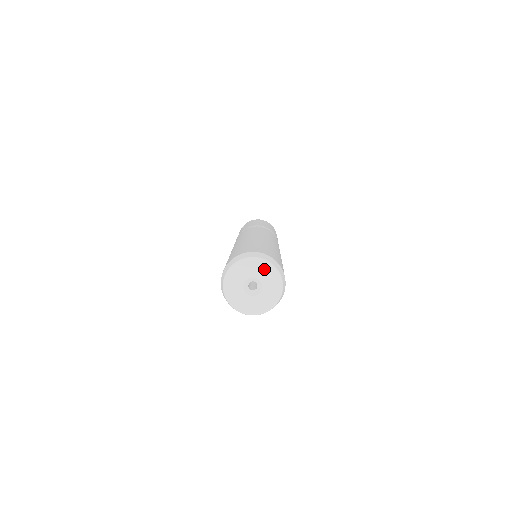
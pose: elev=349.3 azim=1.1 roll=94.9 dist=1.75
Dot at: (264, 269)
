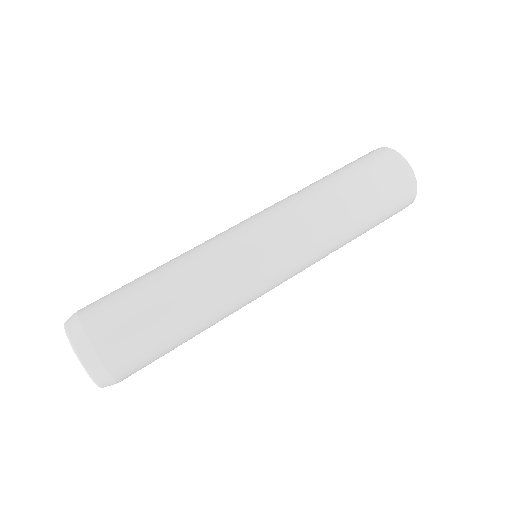
Dot at: occluded
